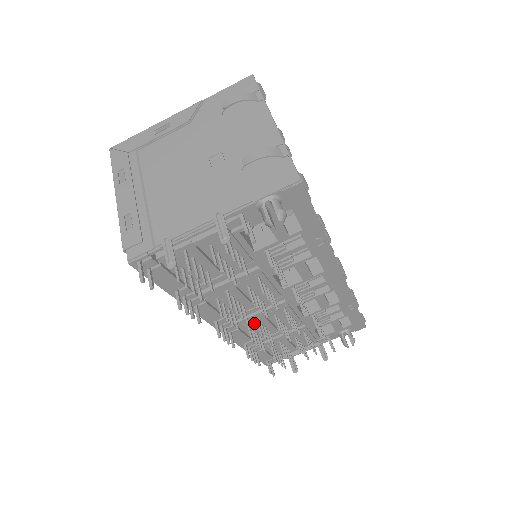
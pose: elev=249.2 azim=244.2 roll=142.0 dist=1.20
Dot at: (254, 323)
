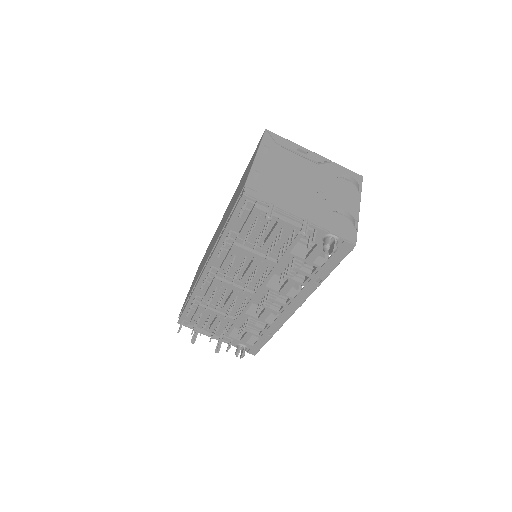
Dot at: (221, 289)
